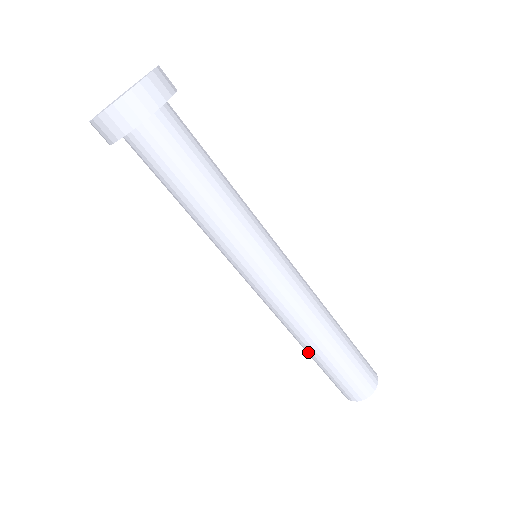
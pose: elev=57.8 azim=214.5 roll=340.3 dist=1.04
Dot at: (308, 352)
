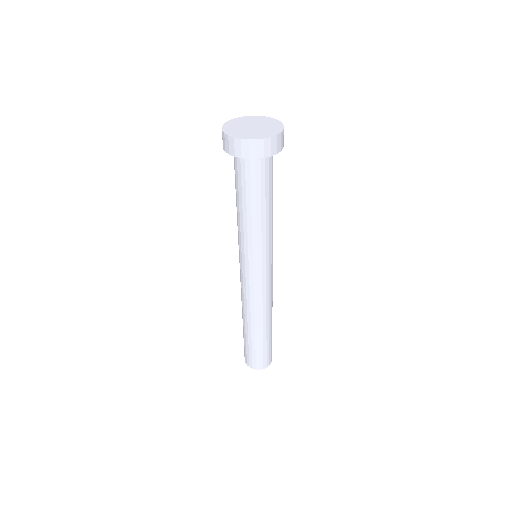
Dot at: occluded
